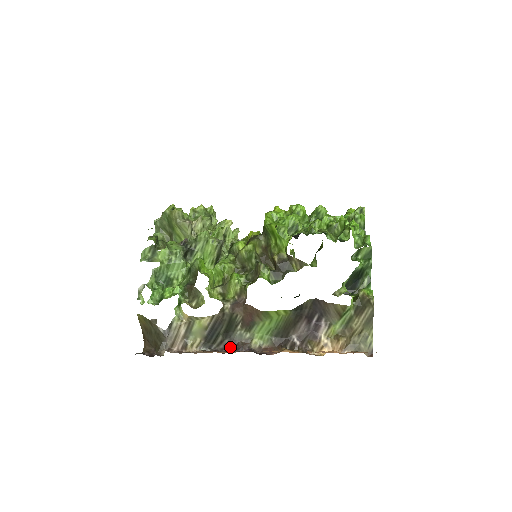
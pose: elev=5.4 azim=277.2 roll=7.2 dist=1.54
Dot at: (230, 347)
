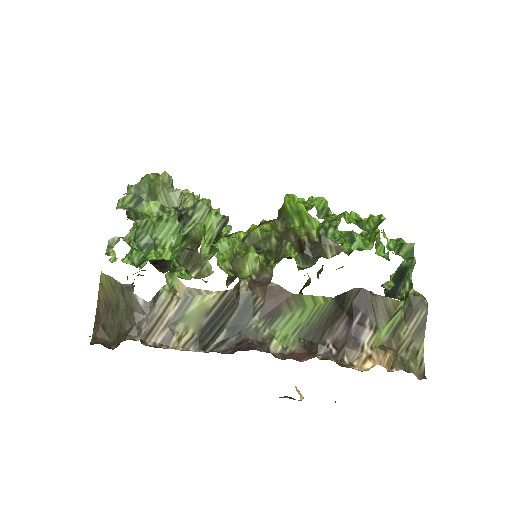
Dot at: (240, 346)
